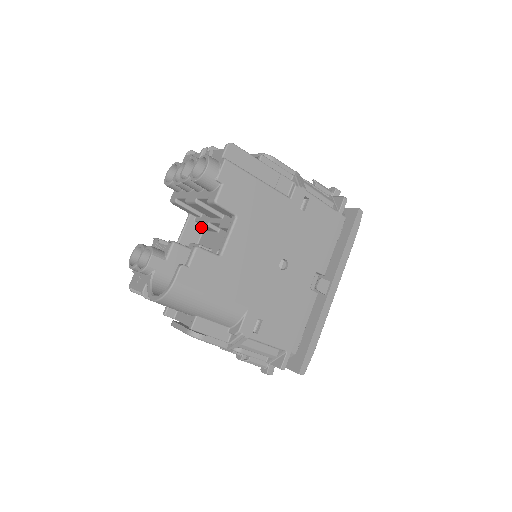
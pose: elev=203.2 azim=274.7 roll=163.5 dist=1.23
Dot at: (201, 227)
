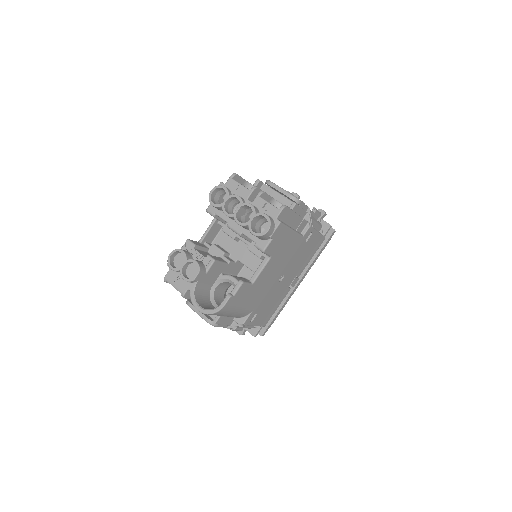
Dot at: (220, 227)
